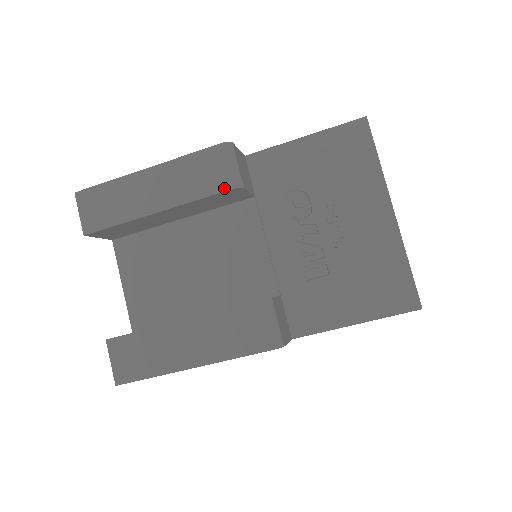
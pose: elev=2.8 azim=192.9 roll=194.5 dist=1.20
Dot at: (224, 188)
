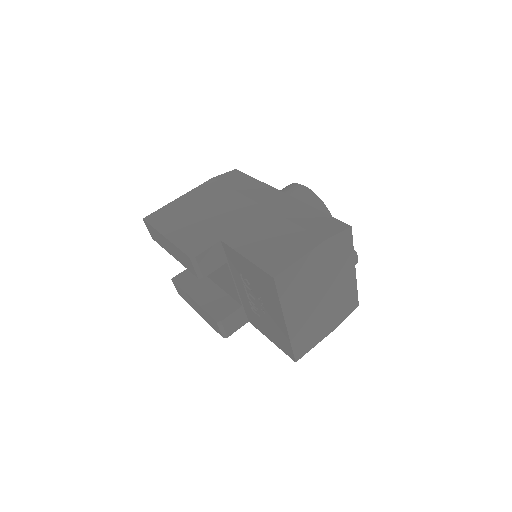
Dot at: (194, 274)
